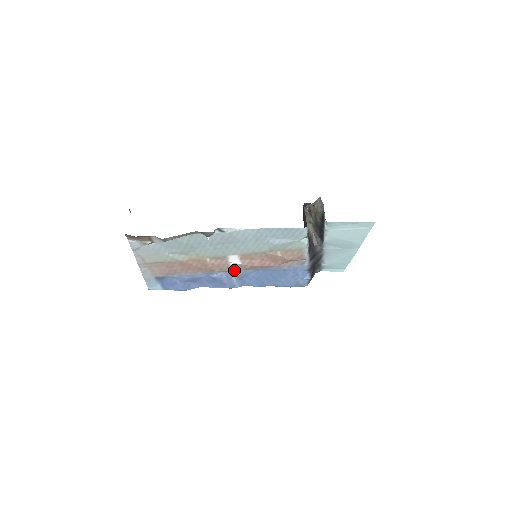
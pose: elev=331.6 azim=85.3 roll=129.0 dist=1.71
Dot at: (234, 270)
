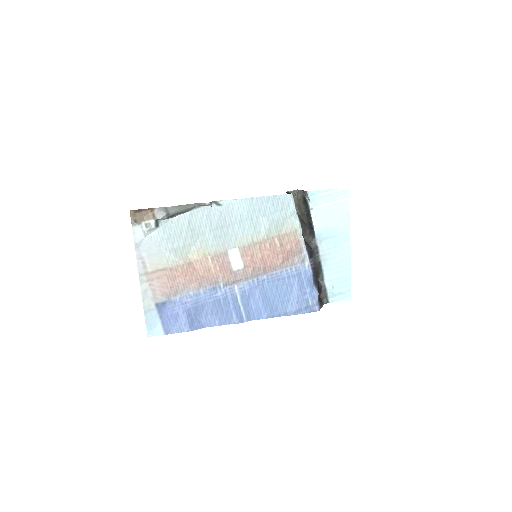
Dot at: (238, 279)
